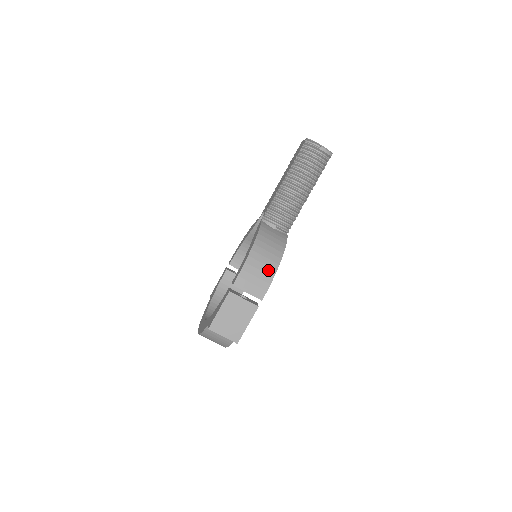
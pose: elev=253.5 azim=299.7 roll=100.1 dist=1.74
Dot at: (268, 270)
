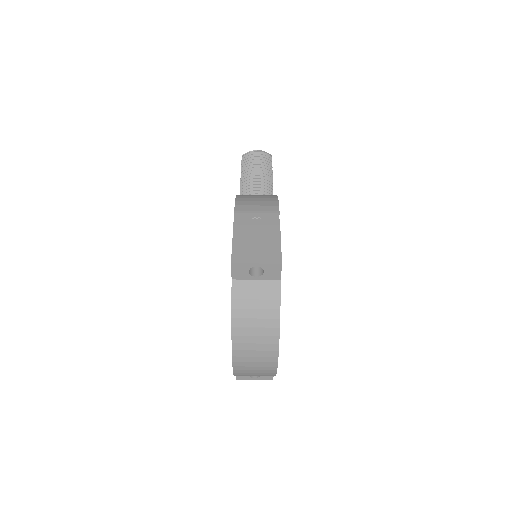
Dot at: (267, 197)
